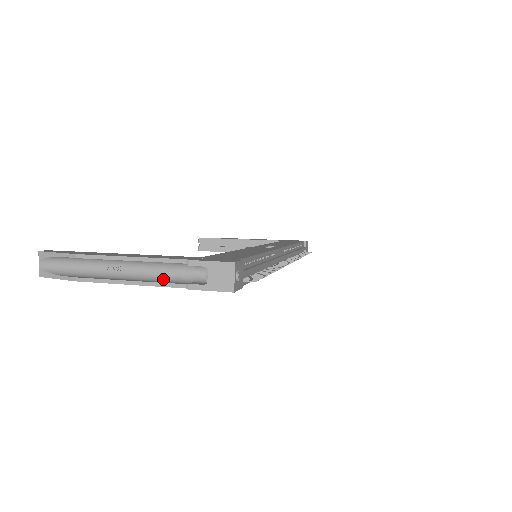
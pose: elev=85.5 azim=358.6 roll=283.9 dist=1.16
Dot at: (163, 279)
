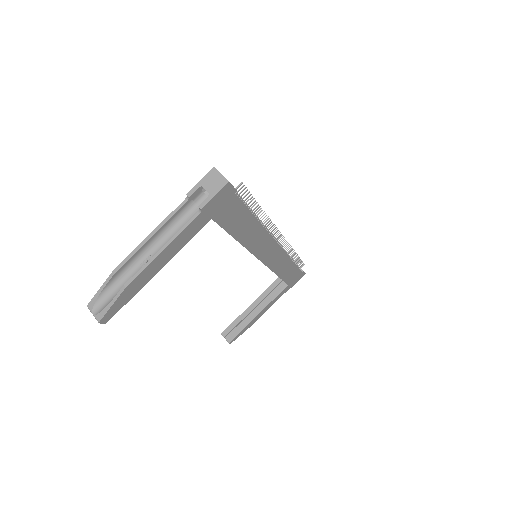
Dot at: (182, 230)
